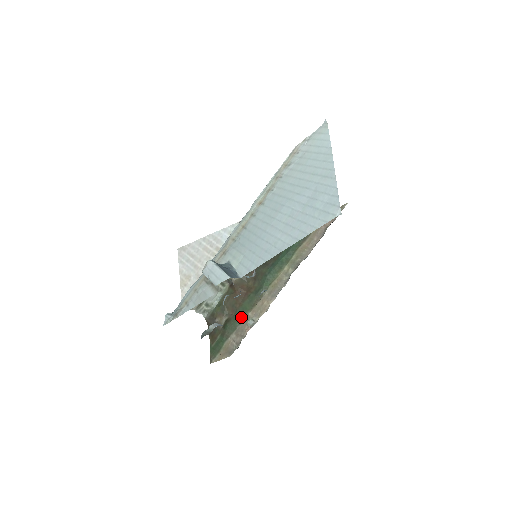
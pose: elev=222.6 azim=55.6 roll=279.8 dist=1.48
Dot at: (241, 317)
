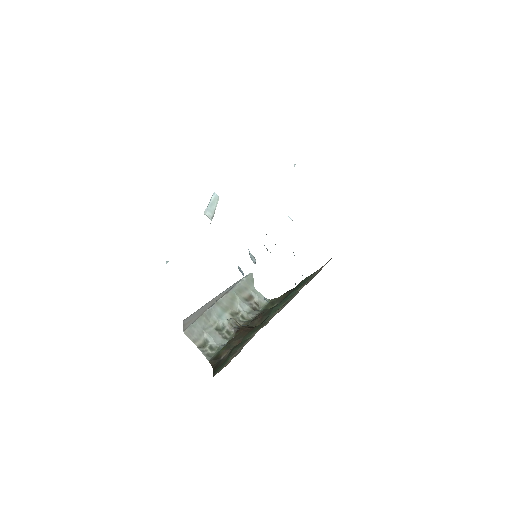
Dot at: (248, 337)
